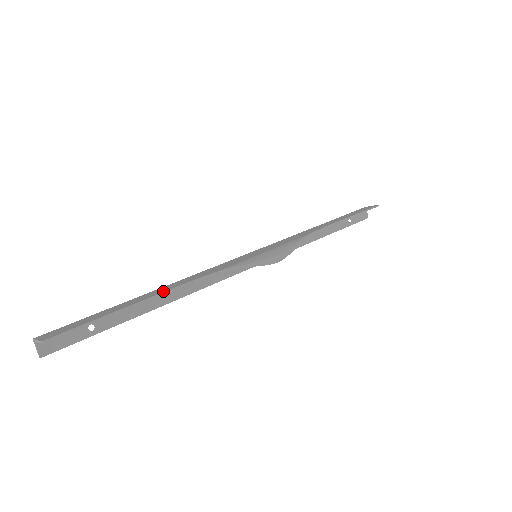
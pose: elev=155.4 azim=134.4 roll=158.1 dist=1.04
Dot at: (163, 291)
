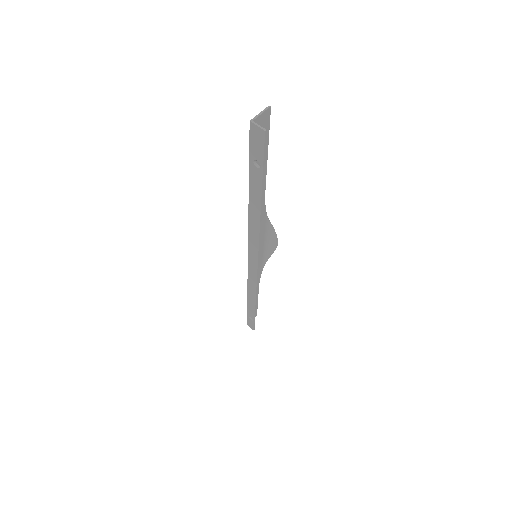
Dot at: occluded
